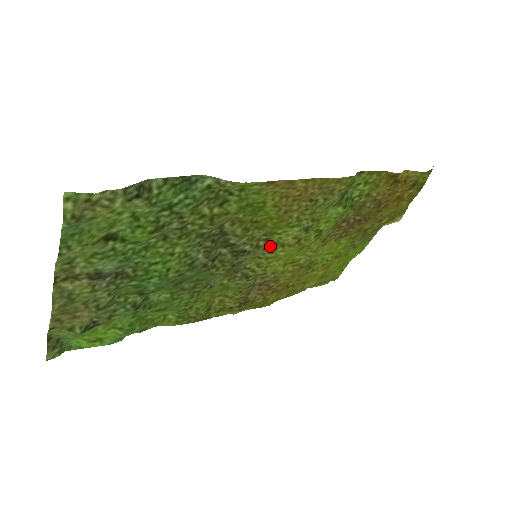
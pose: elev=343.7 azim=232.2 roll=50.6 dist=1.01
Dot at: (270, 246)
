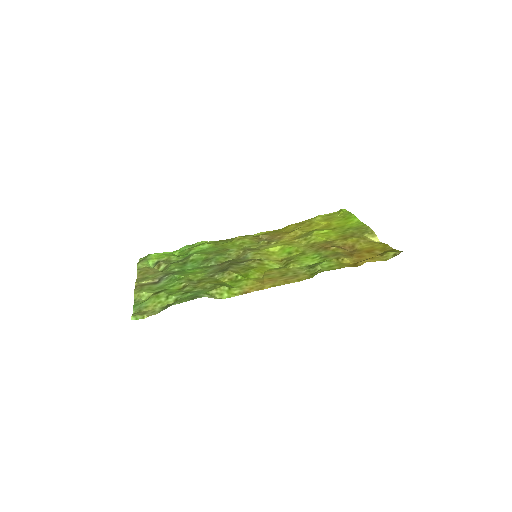
Dot at: (264, 260)
